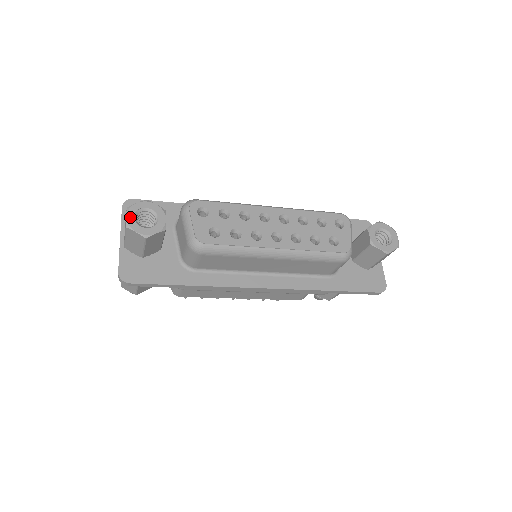
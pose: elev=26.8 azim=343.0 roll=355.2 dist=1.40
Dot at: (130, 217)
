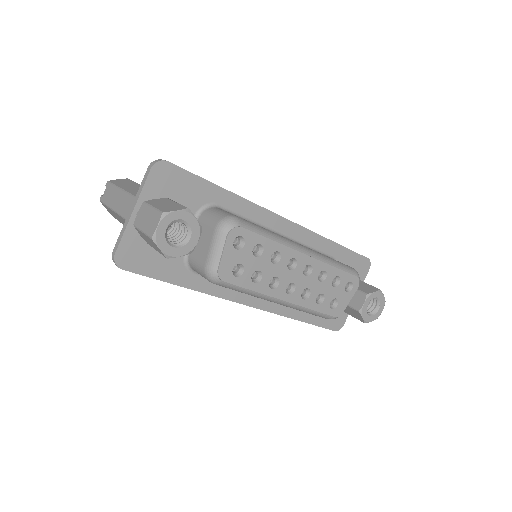
Dot at: (161, 228)
